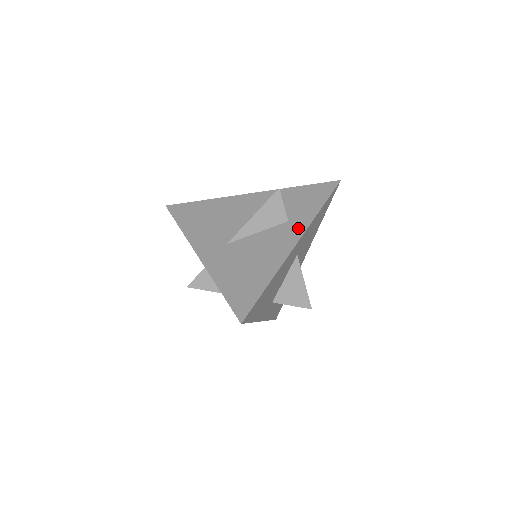
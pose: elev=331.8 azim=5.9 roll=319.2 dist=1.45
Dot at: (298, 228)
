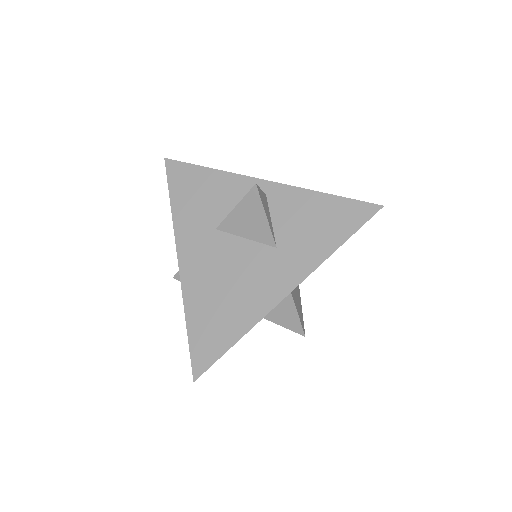
Dot at: occluded
